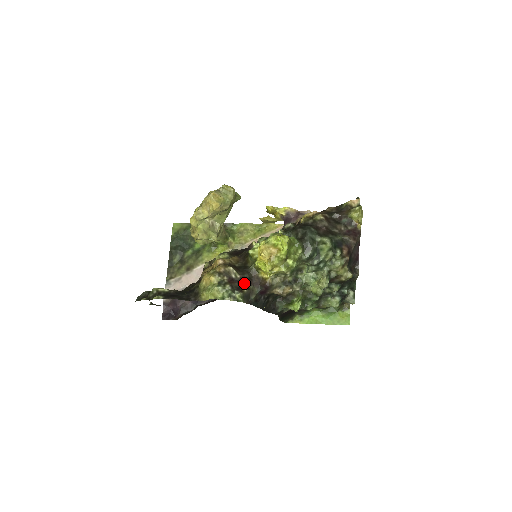
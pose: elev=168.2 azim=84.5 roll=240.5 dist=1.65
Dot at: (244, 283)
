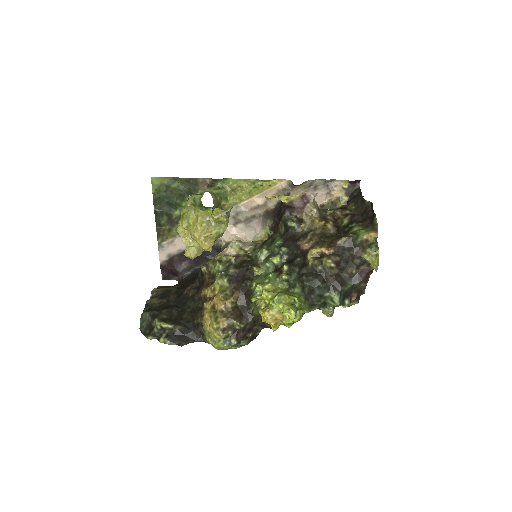
Dot at: (249, 328)
